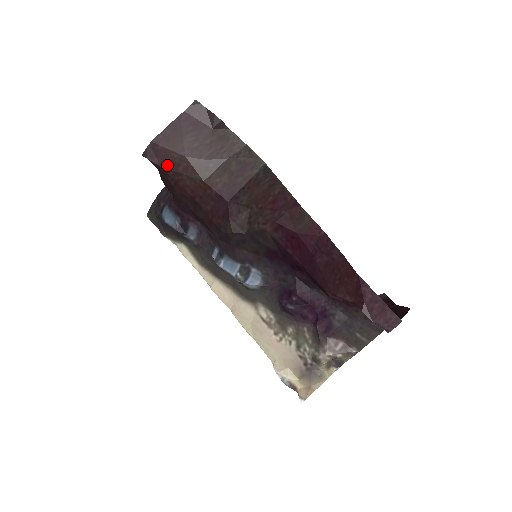
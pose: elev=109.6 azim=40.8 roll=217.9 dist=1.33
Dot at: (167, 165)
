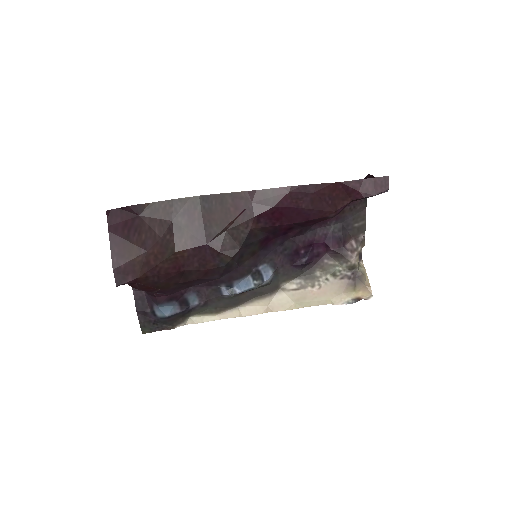
Dot at: (141, 272)
